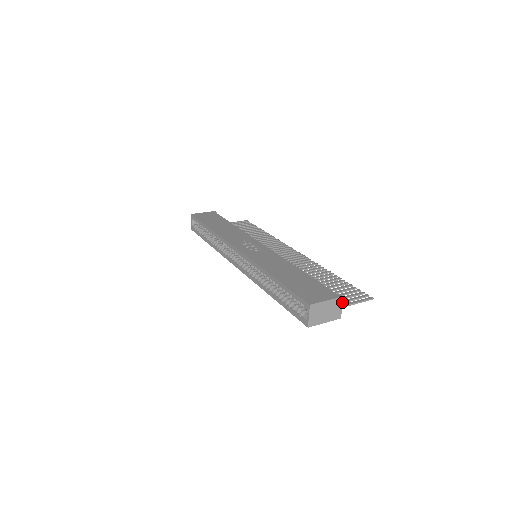
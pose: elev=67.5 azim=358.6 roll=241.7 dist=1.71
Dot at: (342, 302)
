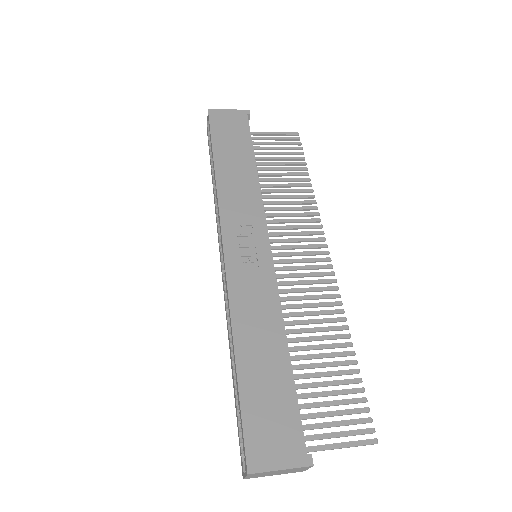
Dot at: (310, 467)
